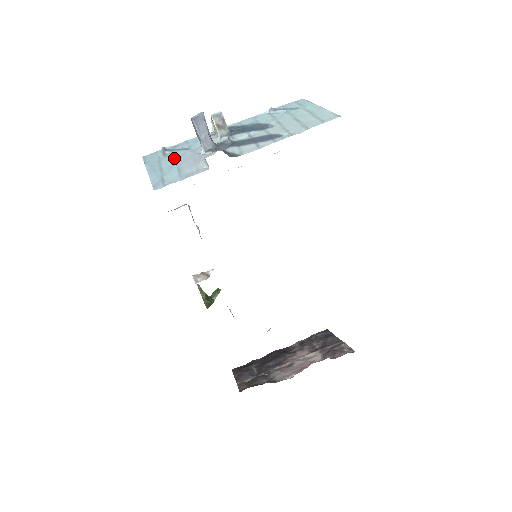
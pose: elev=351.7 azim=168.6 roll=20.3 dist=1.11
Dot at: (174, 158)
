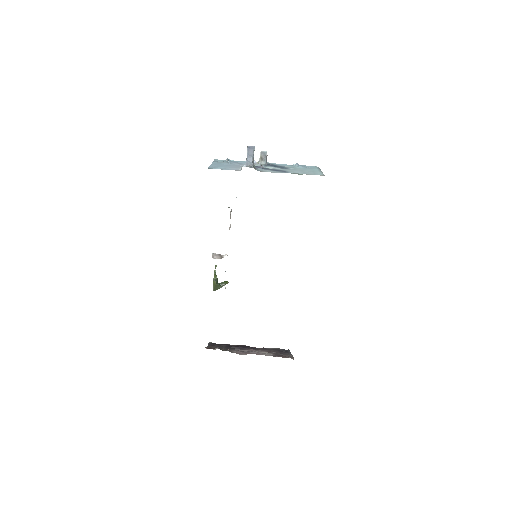
Dot at: (229, 164)
